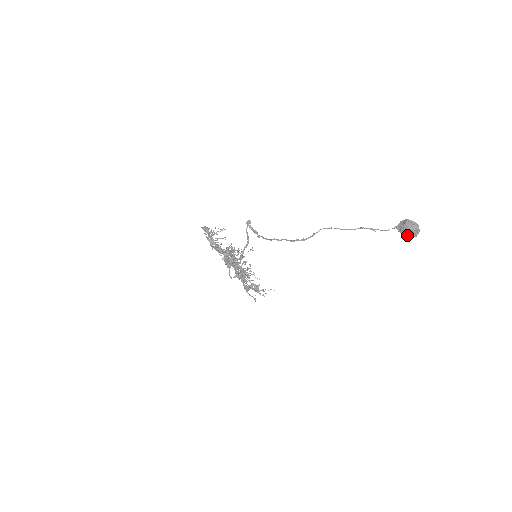
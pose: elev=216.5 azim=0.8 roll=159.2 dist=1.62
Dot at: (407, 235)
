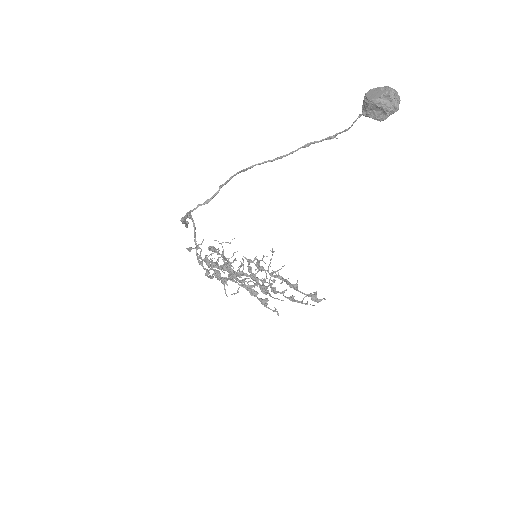
Dot at: (381, 114)
